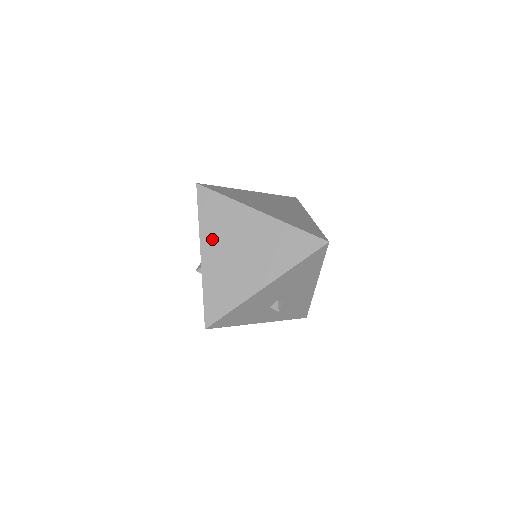
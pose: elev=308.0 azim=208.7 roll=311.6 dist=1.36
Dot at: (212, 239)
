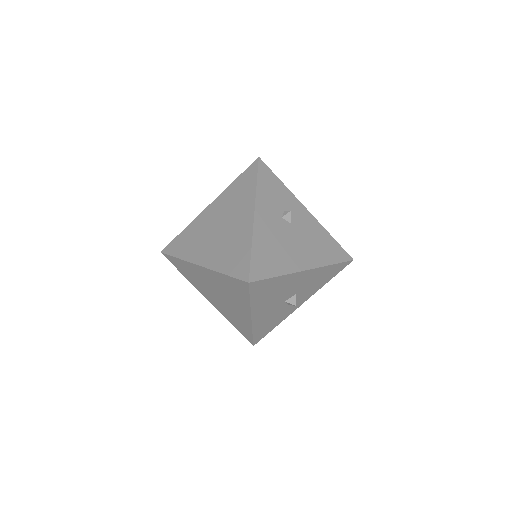
Dot at: (201, 289)
